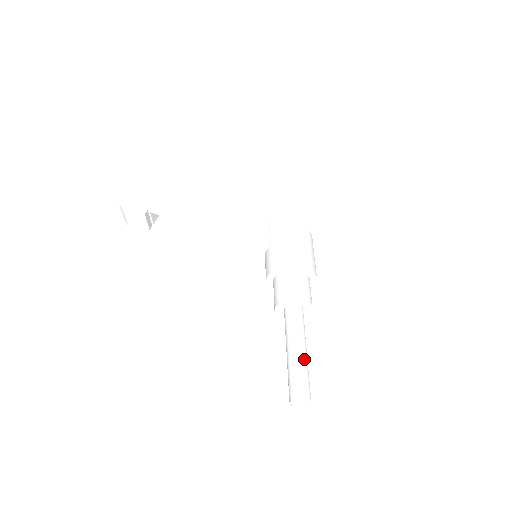
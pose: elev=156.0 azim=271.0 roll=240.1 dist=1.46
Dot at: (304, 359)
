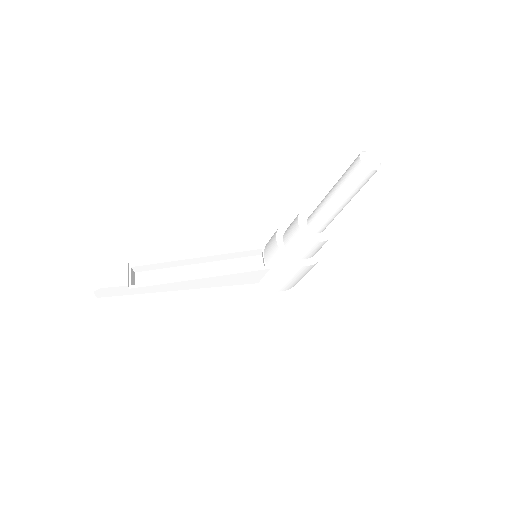
Dot at: occluded
